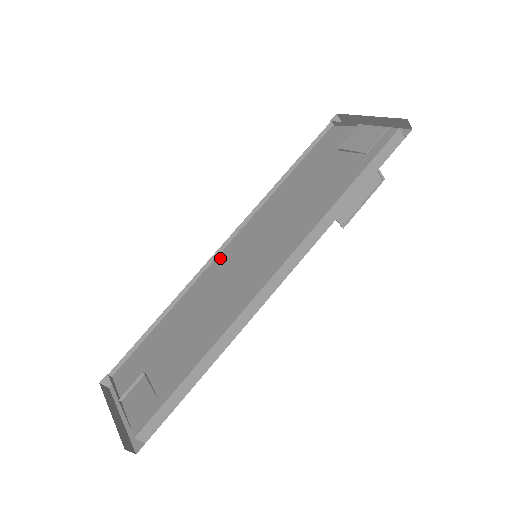
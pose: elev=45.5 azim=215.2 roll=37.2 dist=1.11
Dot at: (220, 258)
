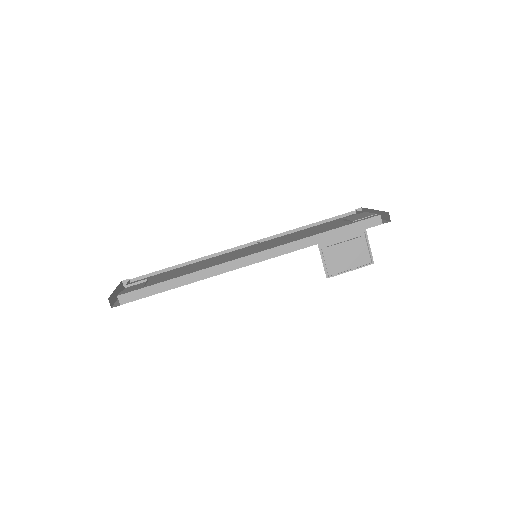
Dot at: (236, 250)
